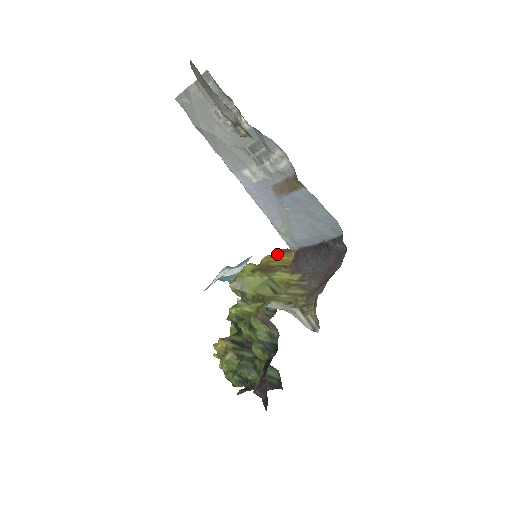
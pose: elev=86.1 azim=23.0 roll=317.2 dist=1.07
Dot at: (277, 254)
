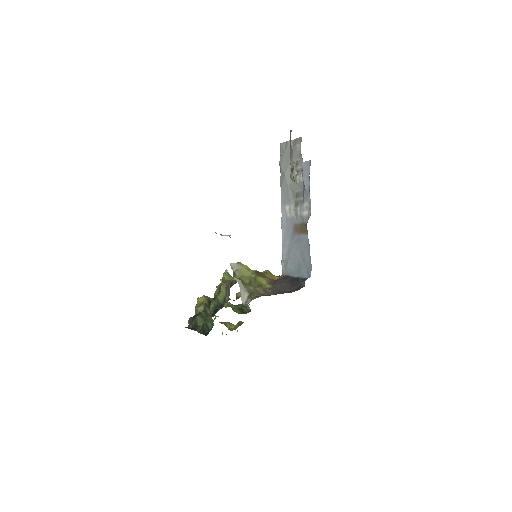
Dot at: occluded
